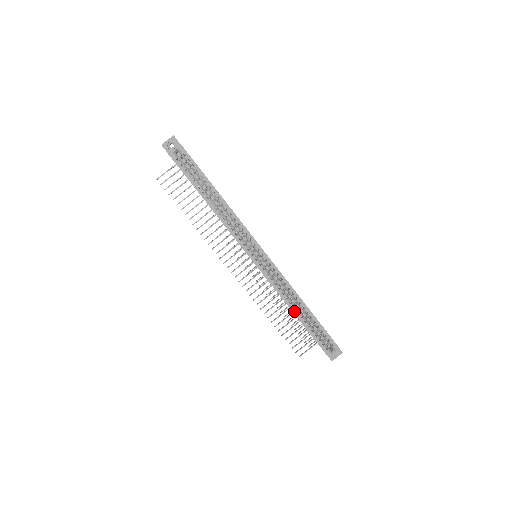
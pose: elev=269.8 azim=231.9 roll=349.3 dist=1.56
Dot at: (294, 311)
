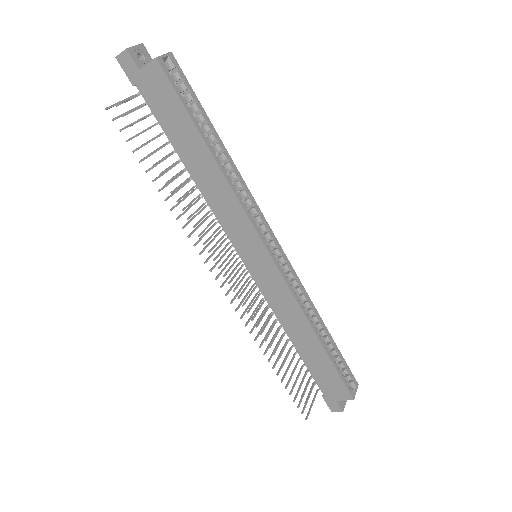
Dot at: (317, 333)
